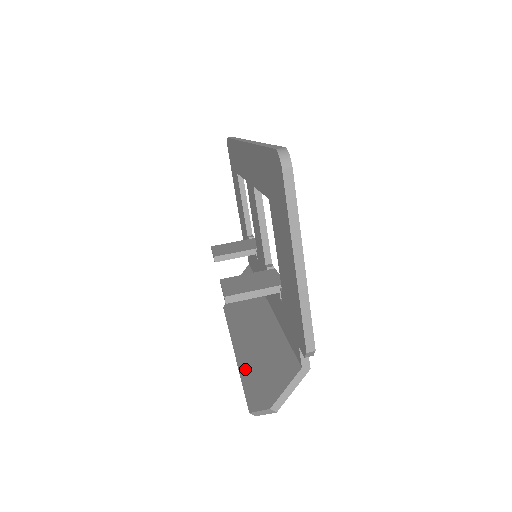
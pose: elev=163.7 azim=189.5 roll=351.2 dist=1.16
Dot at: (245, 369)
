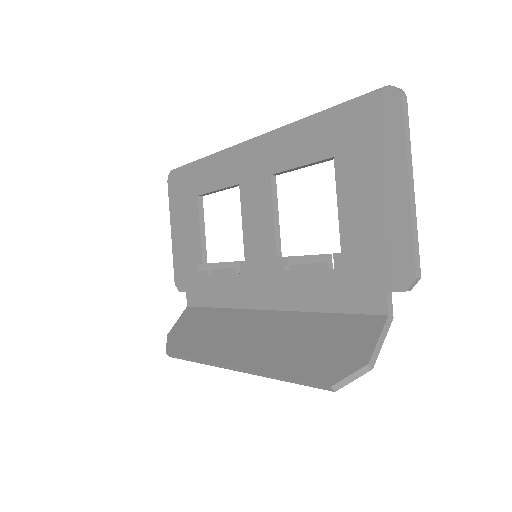
Dot at: (279, 366)
